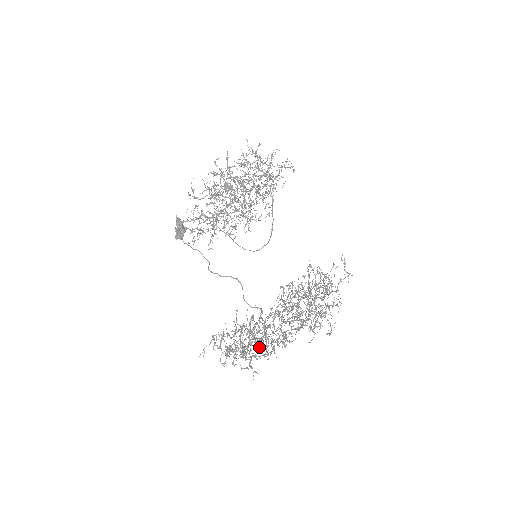
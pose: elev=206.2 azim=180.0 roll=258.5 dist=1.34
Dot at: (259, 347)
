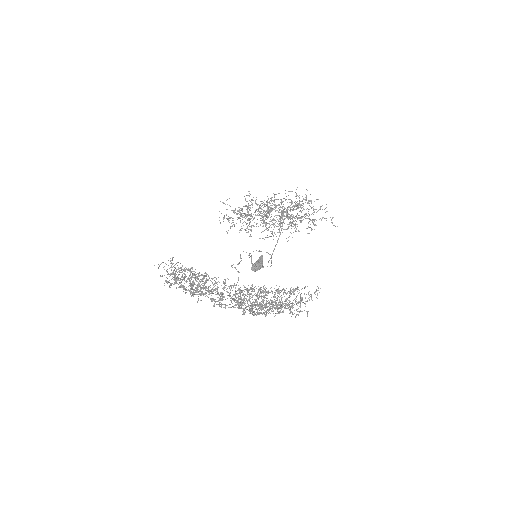
Dot at: occluded
